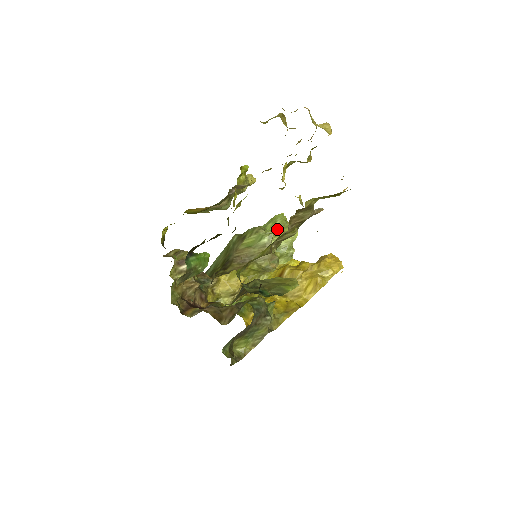
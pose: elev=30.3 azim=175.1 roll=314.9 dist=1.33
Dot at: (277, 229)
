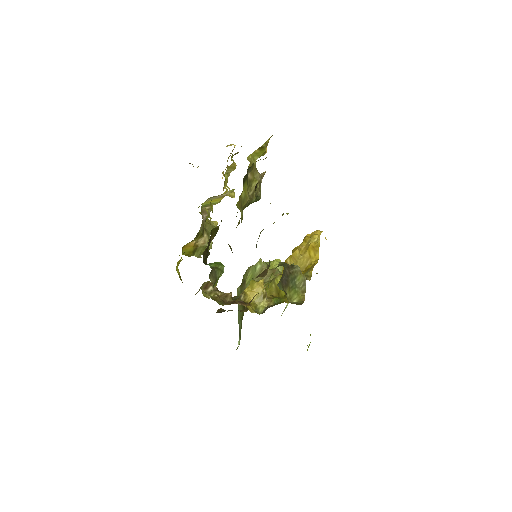
Dot at: occluded
